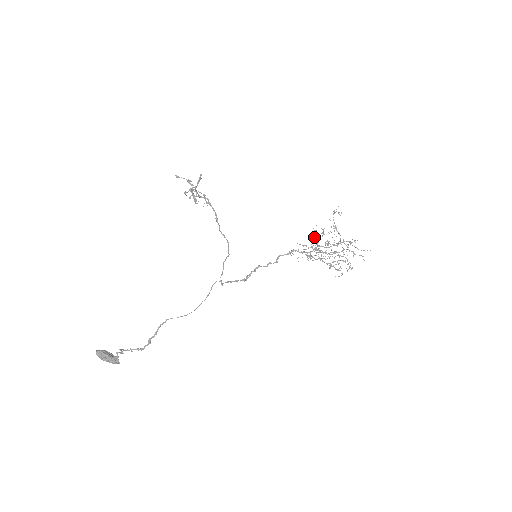
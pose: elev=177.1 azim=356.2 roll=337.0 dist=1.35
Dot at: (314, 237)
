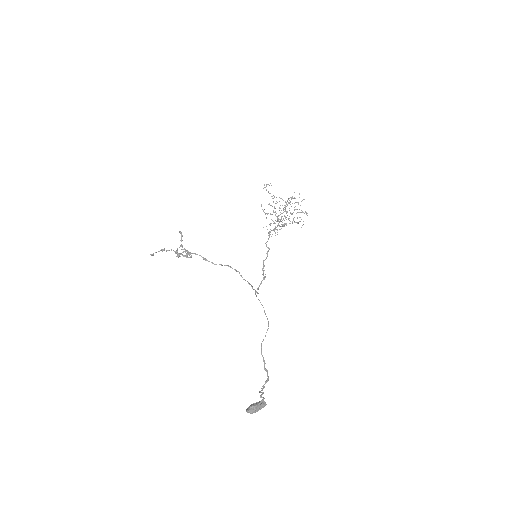
Dot at: (270, 213)
